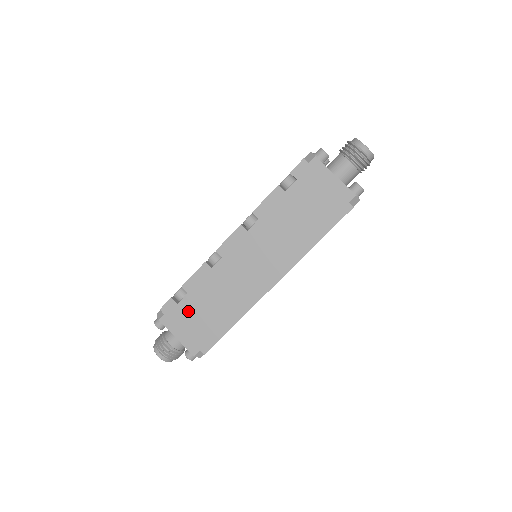
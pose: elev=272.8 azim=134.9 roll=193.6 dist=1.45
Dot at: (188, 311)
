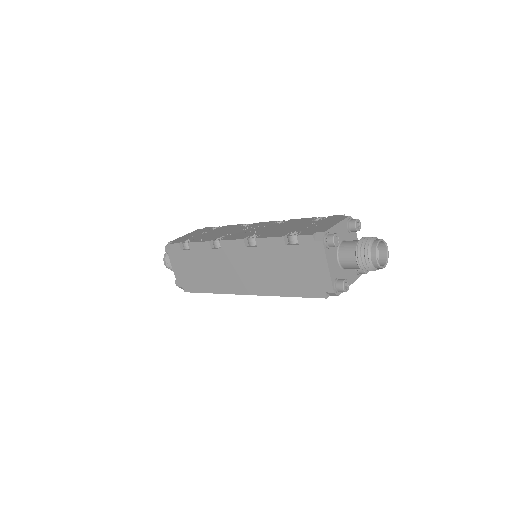
Dot at: (186, 260)
